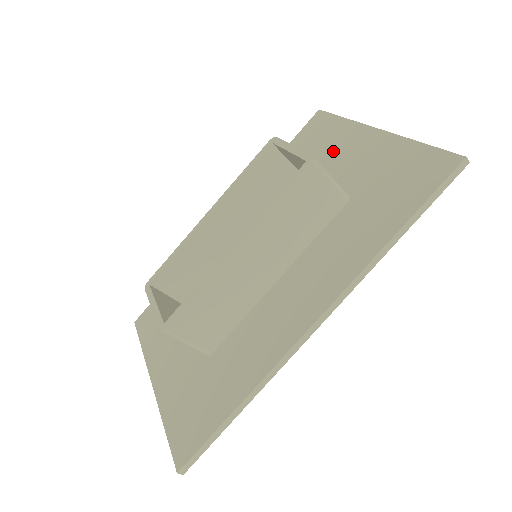
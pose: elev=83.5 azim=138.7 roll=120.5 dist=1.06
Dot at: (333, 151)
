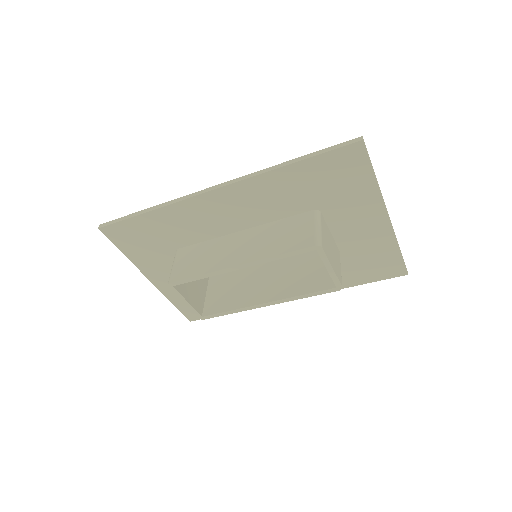
Dot at: (349, 208)
